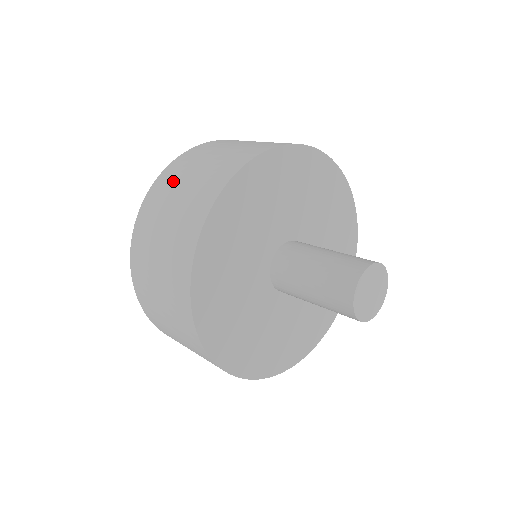
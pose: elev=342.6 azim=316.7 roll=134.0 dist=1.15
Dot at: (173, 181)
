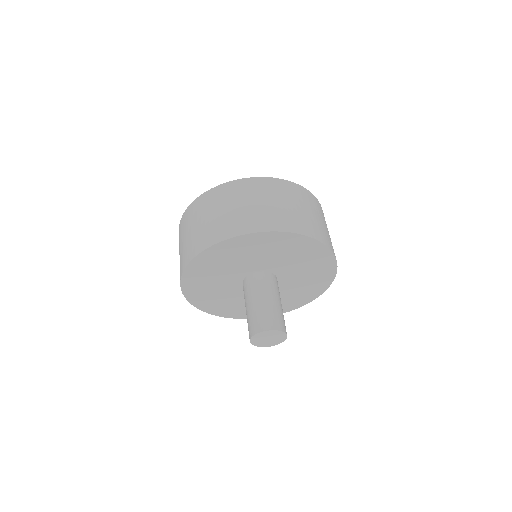
Dot at: occluded
